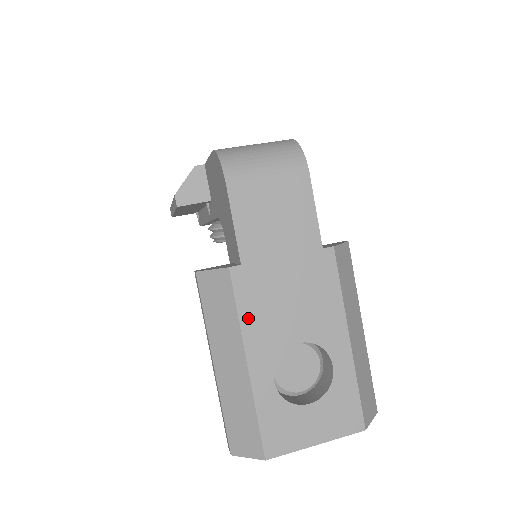
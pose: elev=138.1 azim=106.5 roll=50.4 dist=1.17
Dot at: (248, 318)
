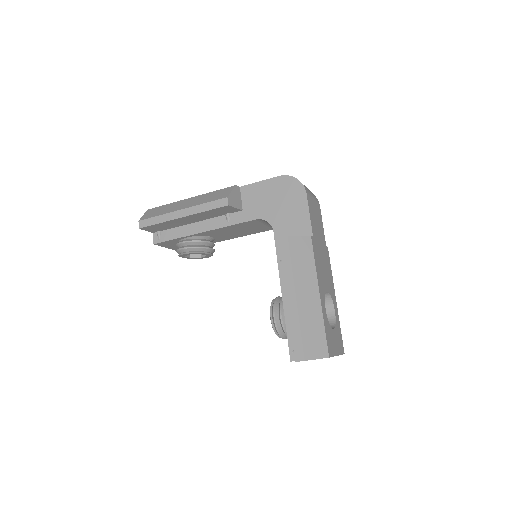
Dot at: (317, 268)
